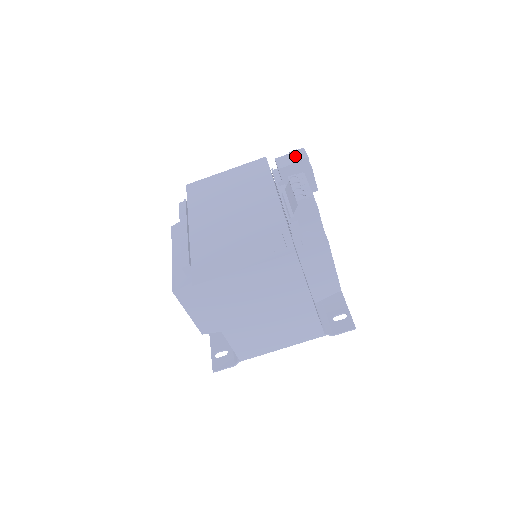
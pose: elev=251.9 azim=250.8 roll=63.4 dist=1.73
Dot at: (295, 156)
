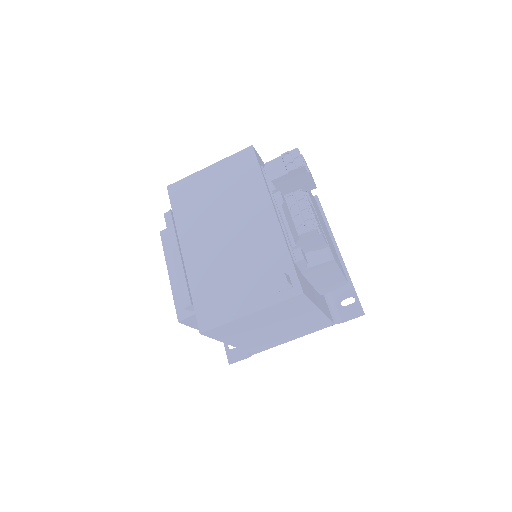
Dot at: (288, 162)
